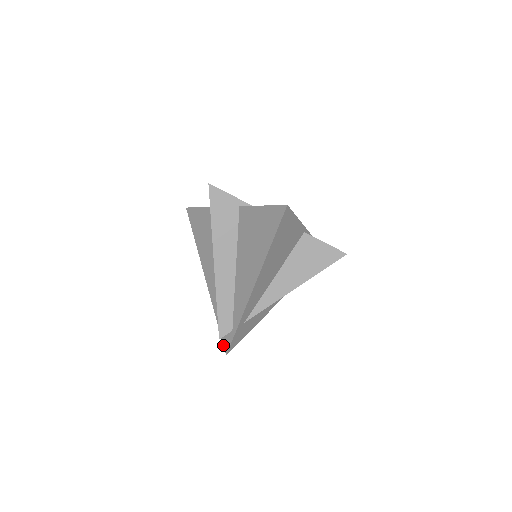
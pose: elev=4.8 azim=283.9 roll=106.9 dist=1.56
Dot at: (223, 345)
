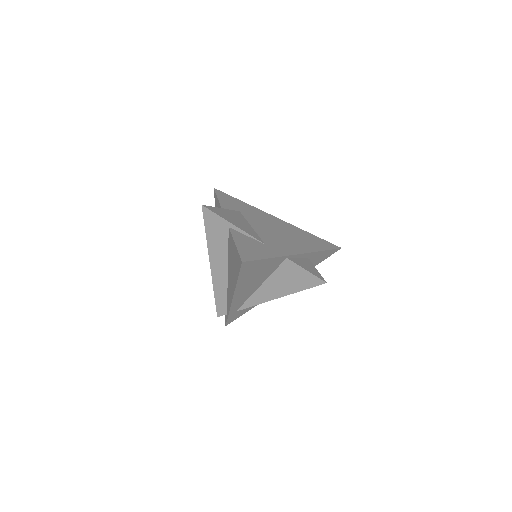
Dot at: occluded
